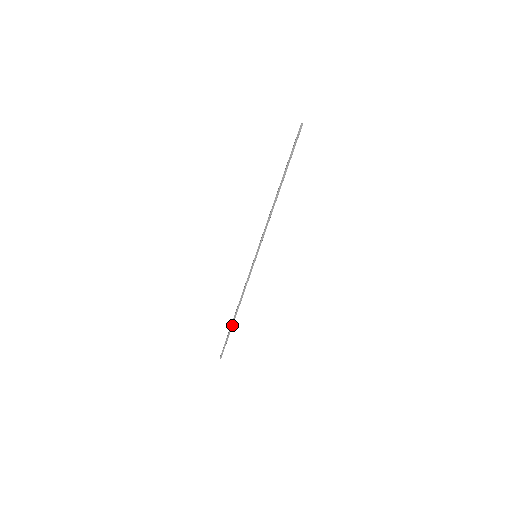
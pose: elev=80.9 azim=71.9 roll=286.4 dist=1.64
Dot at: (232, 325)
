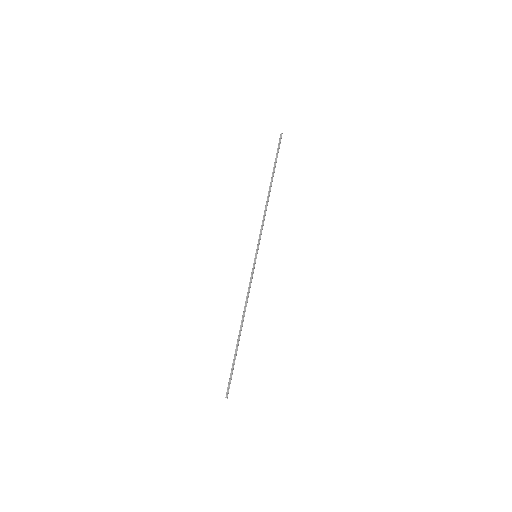
Dot at: (237, 345)
